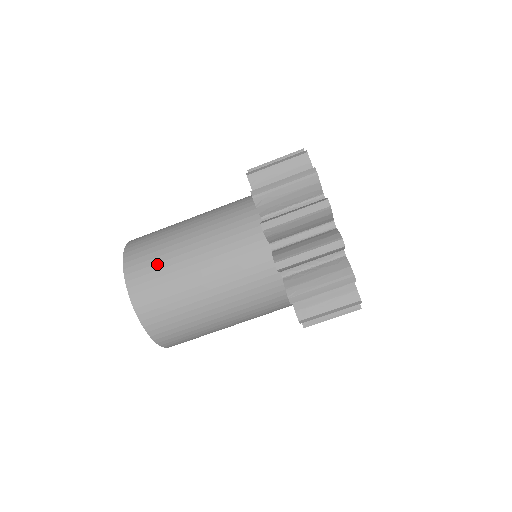
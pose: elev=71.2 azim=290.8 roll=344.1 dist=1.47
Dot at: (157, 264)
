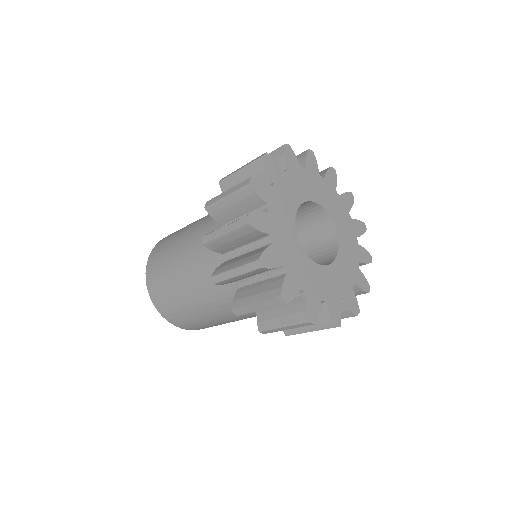
Dot at: (164, 285)
